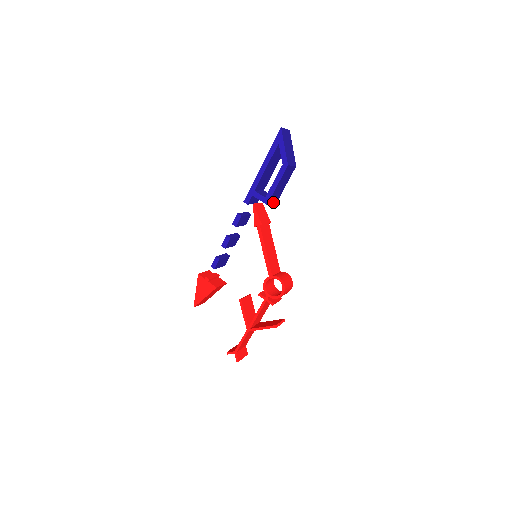
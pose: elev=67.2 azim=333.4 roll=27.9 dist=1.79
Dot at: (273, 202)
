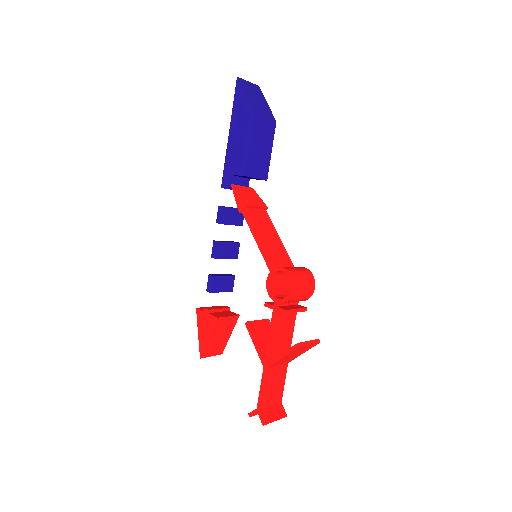
Dot at: (258, 176)
